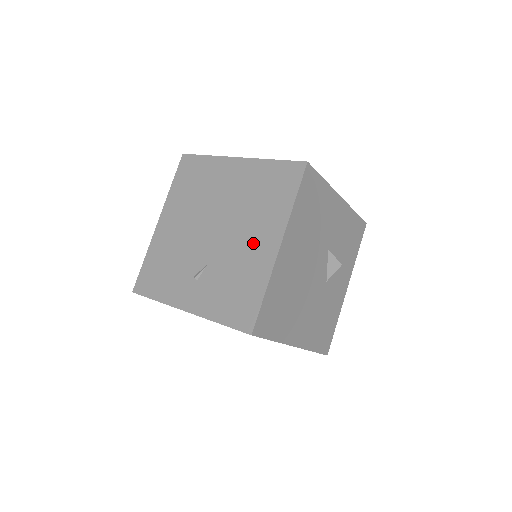
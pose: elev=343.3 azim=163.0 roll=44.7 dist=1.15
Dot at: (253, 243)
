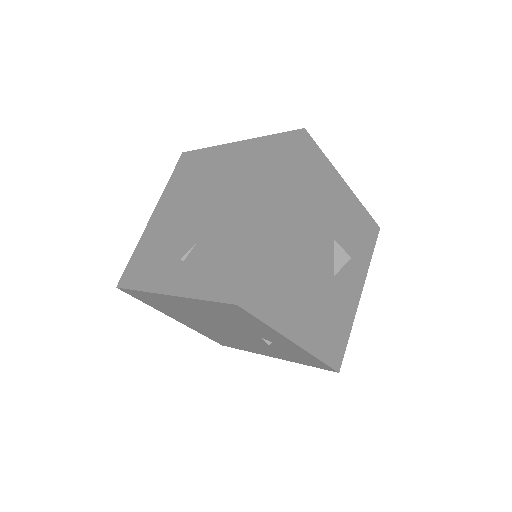
Dot at: (245, 213)
